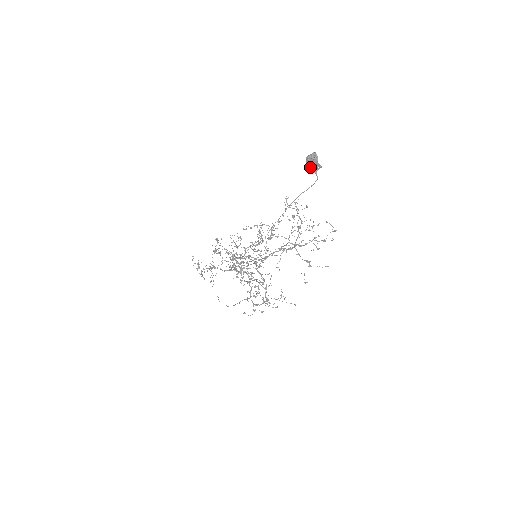
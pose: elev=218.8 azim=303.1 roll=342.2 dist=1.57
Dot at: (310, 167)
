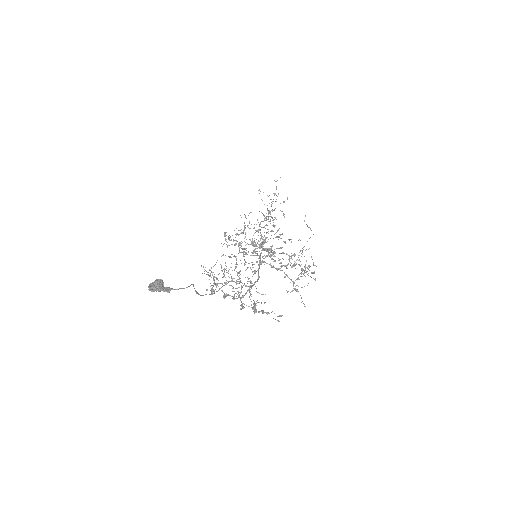
Dot at: (164, 288)
